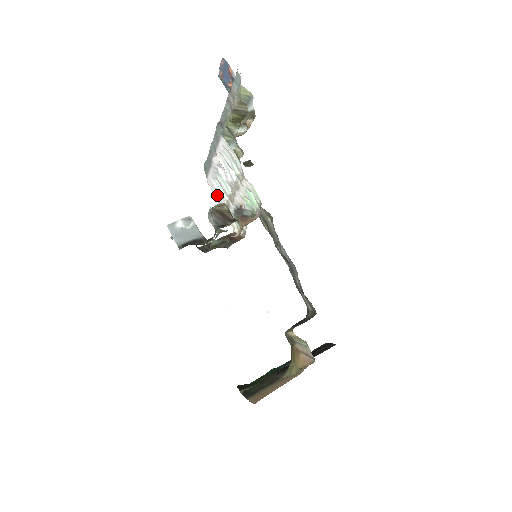
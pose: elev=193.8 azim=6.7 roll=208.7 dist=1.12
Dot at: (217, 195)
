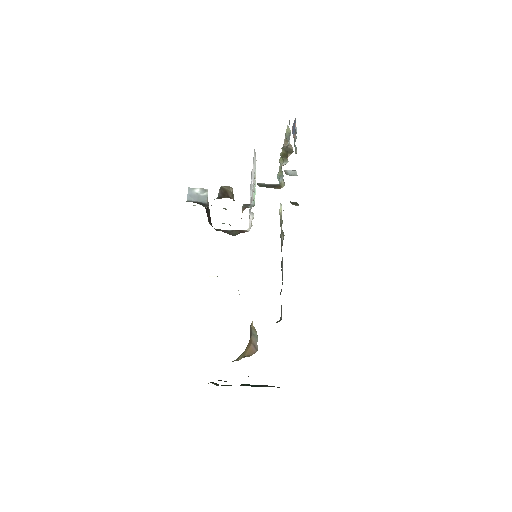
Dot at: occluded
